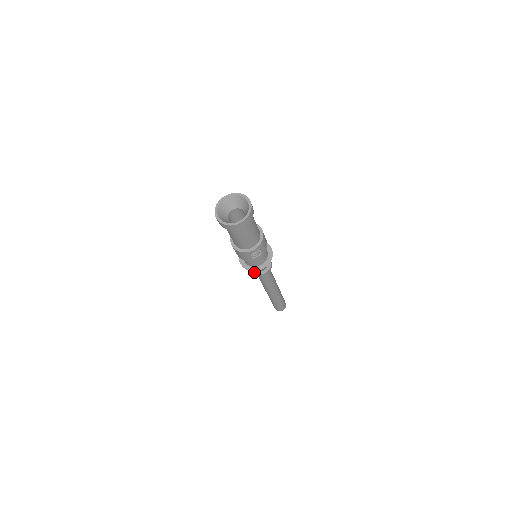
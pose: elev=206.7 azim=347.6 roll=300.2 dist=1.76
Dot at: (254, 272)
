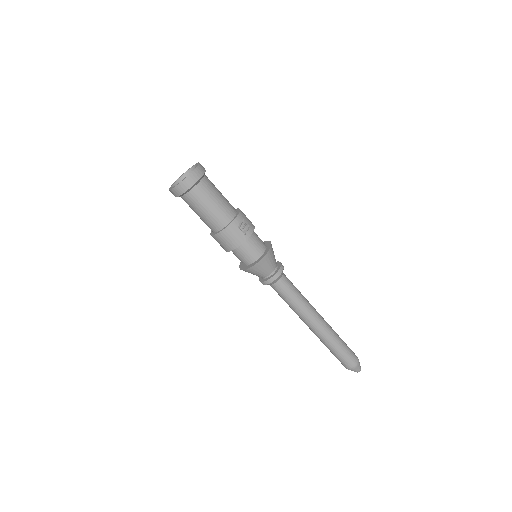
Dot at: (268, 278)
